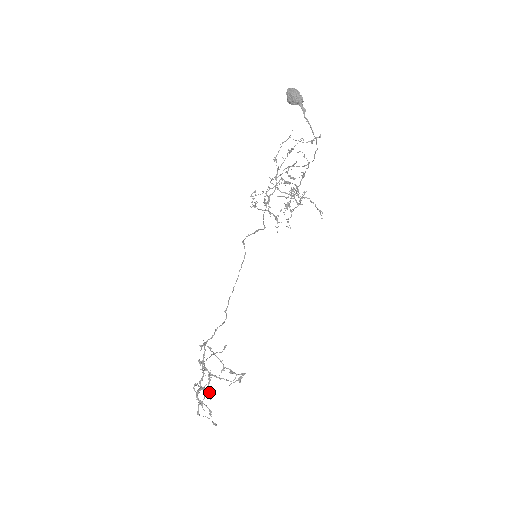
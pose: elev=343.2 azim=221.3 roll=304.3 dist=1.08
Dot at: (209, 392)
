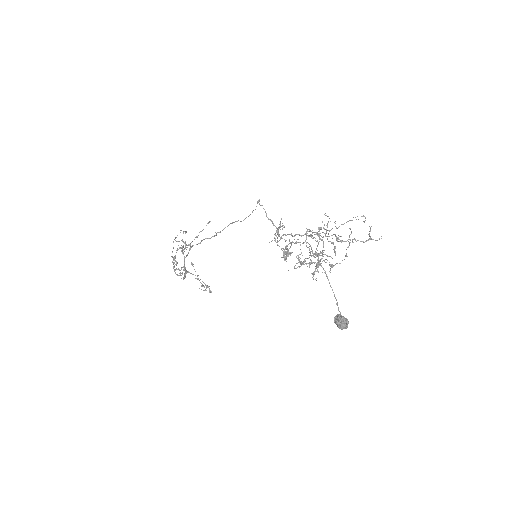
Dot at: (183, 279)
